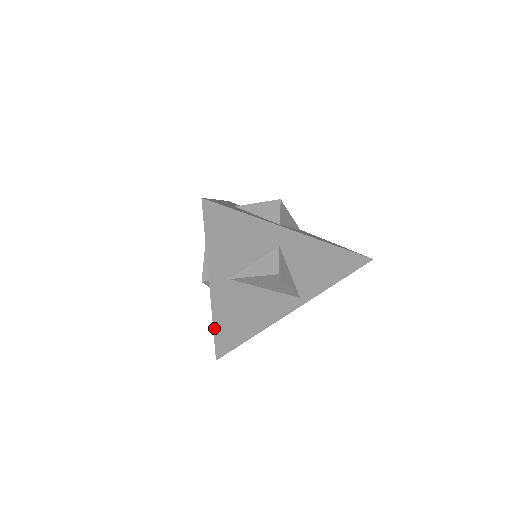
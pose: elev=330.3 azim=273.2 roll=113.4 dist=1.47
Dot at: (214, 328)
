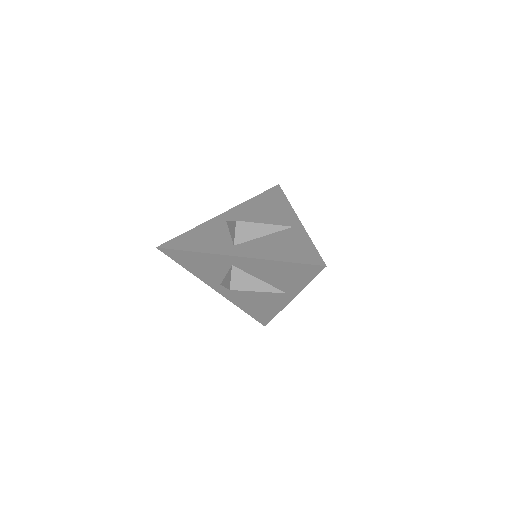
Dot at: (242, 309)
